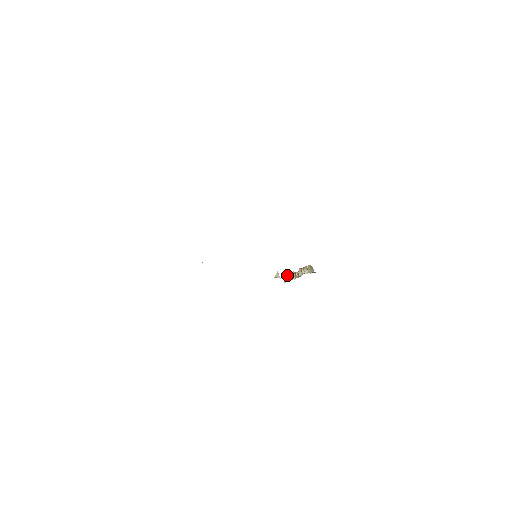
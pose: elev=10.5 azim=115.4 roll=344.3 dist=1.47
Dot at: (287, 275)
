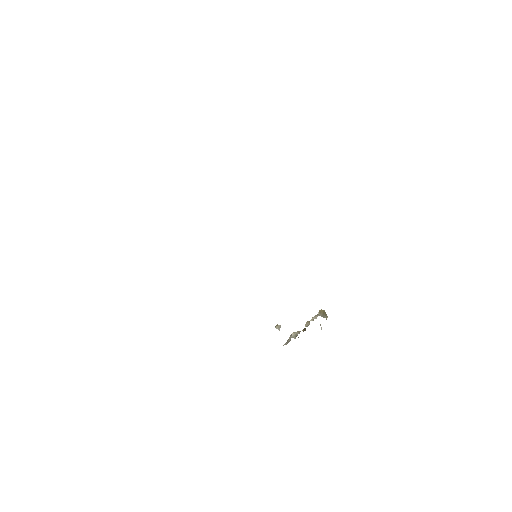
Dot at: (291, 335)
